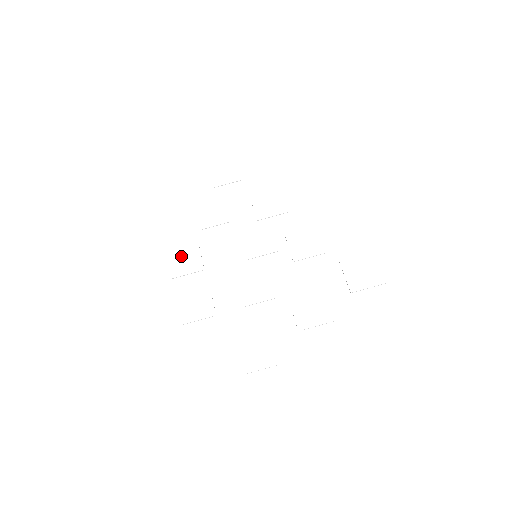
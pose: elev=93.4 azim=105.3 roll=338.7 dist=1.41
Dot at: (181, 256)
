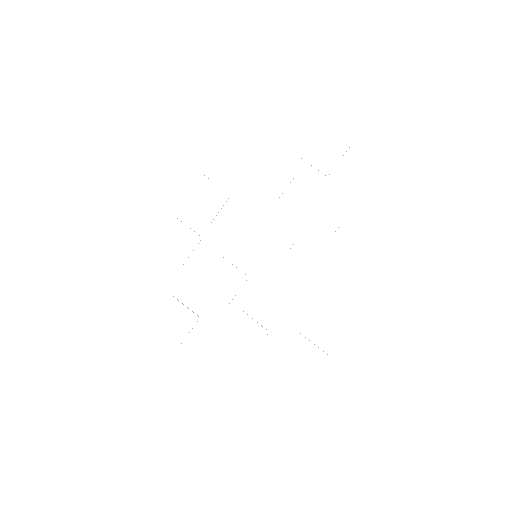
Dot at: (207, 194)
